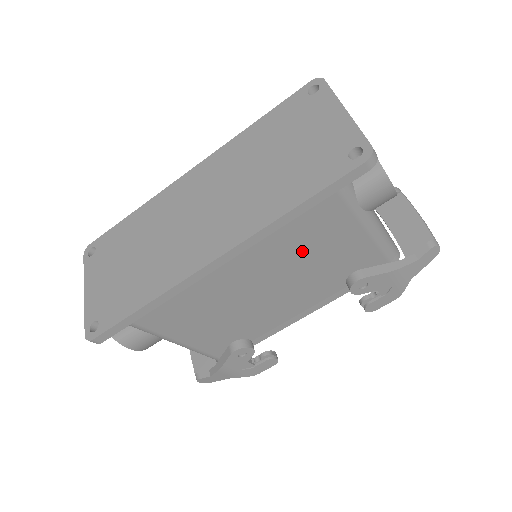
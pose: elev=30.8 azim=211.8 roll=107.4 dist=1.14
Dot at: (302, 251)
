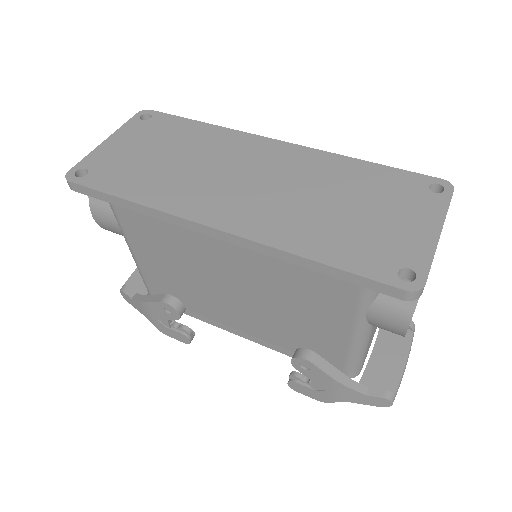
Dot at: (288, 294)
